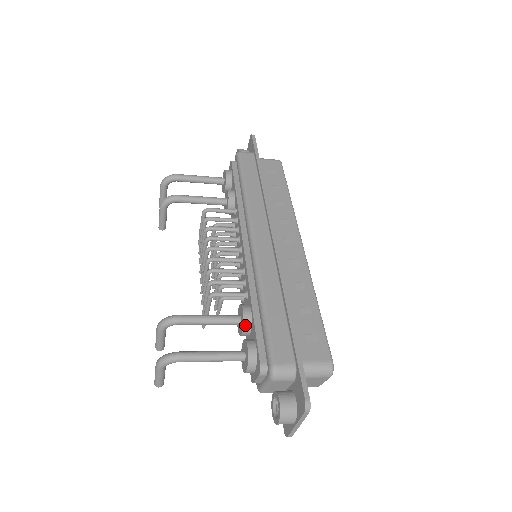
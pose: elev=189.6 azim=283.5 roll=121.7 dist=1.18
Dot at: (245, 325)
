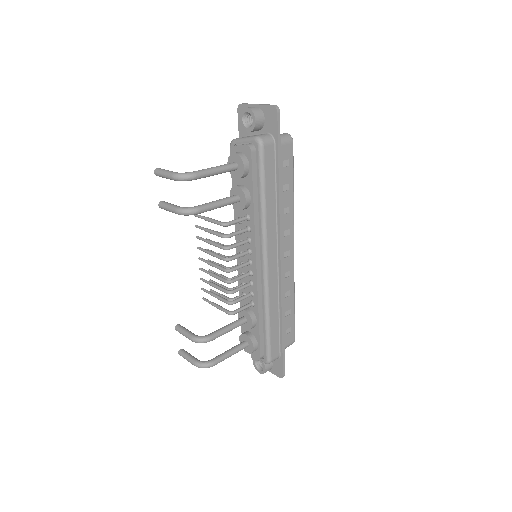
Dot at: occluded
